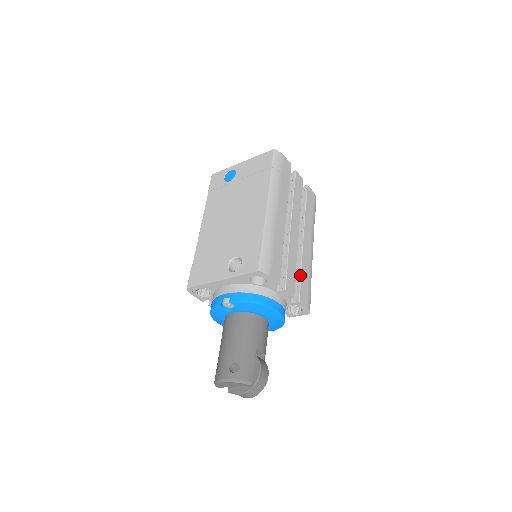
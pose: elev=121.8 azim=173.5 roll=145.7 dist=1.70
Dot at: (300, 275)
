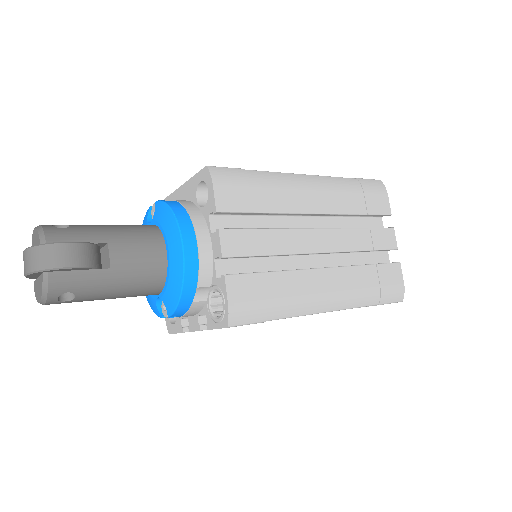
Dot at: occluded
